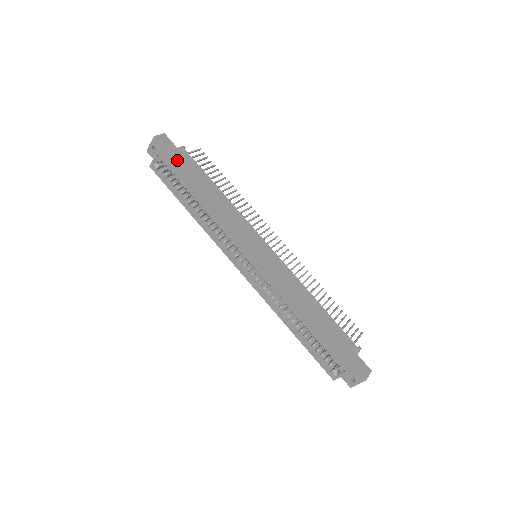
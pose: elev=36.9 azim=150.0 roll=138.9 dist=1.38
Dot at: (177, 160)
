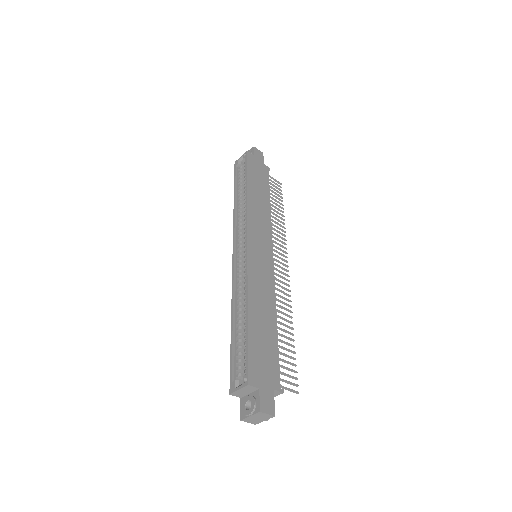
Dot at: (256, 166)
